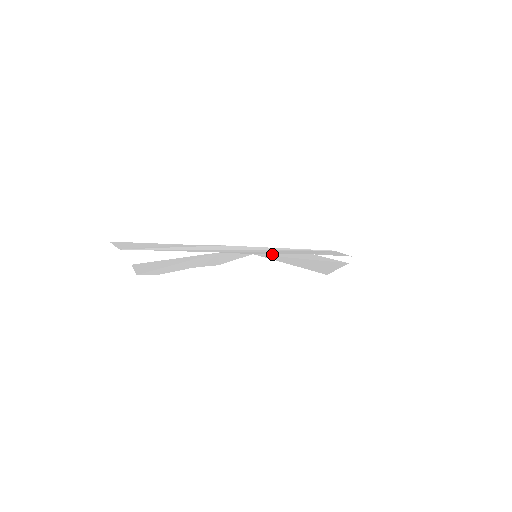
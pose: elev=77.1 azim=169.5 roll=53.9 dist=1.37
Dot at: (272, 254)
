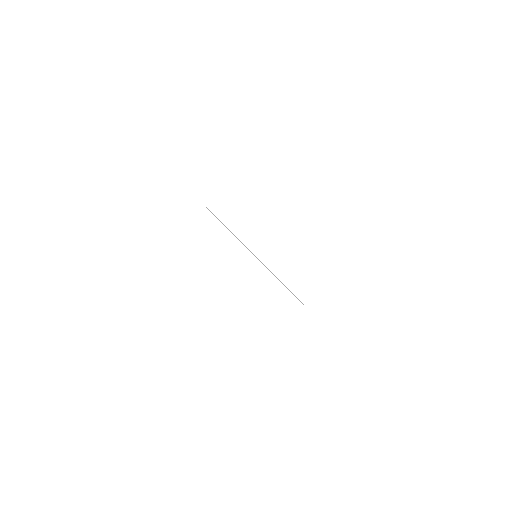
Dot at: occluded
